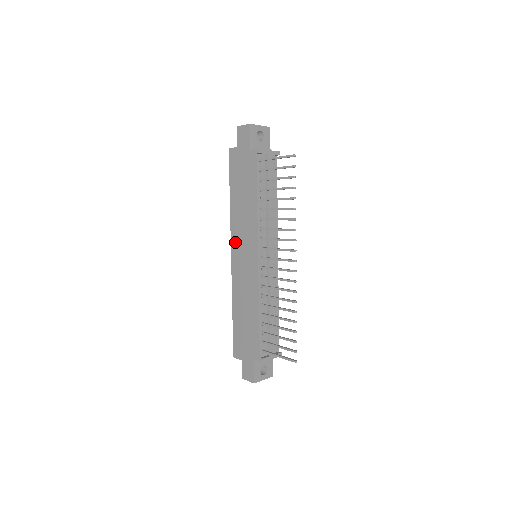
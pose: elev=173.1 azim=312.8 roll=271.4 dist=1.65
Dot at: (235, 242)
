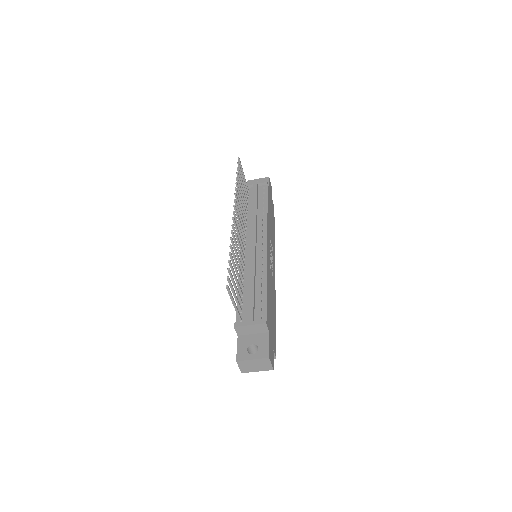
Dot at: occluded
